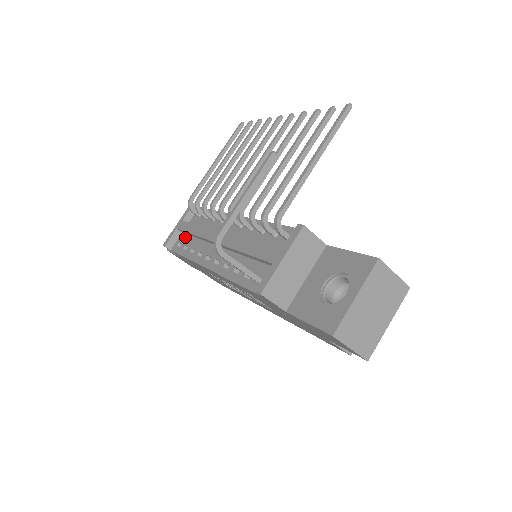
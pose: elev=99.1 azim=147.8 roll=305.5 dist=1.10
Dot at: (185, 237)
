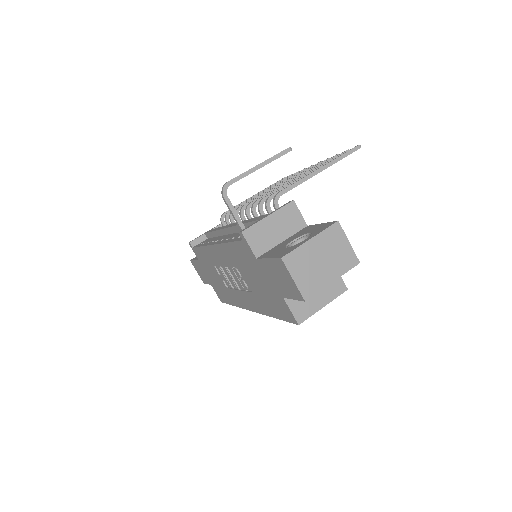
Dot at: (208, 239)
